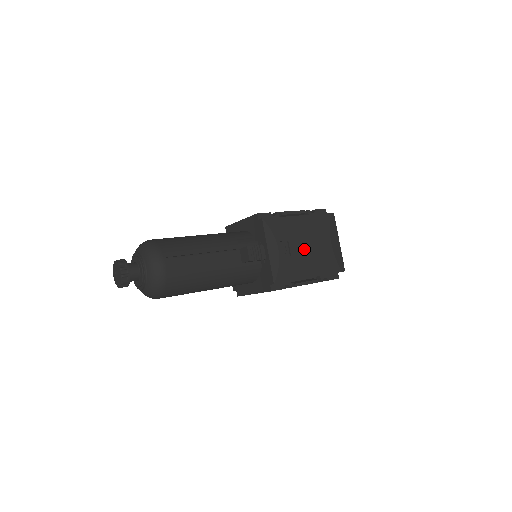
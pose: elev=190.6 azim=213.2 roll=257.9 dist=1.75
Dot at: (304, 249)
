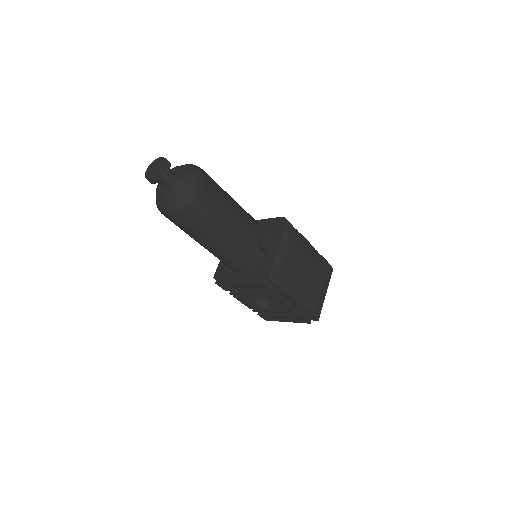
Dot at: (302, 272)
